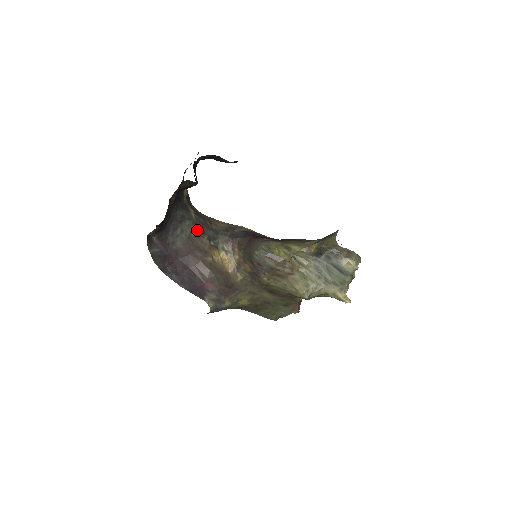
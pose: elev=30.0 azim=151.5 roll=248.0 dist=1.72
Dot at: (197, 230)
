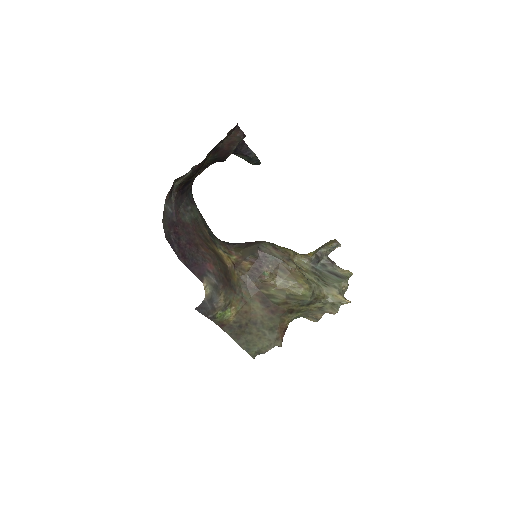
Dot at: (202, 220)
